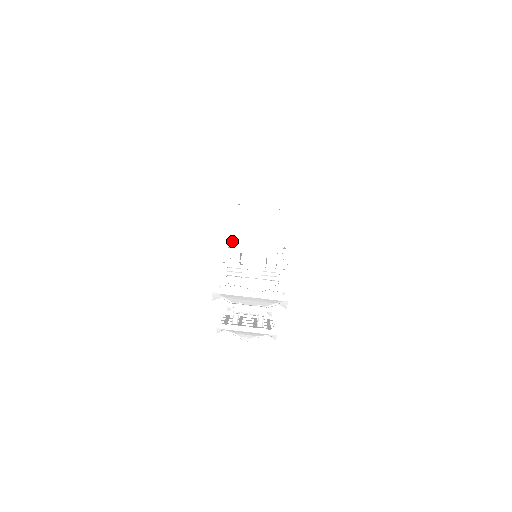
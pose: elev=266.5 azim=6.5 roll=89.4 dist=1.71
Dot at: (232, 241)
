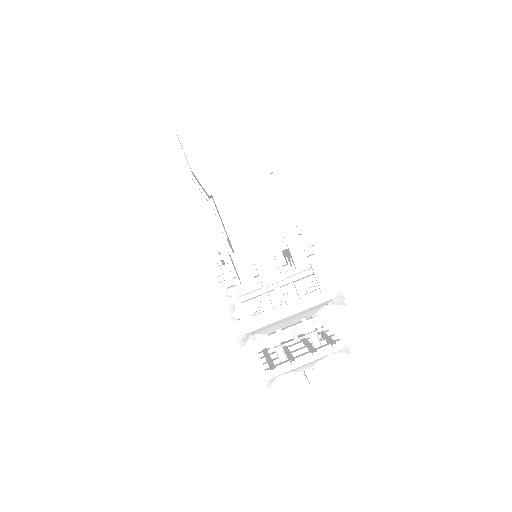
Dot at: (224, 253)
